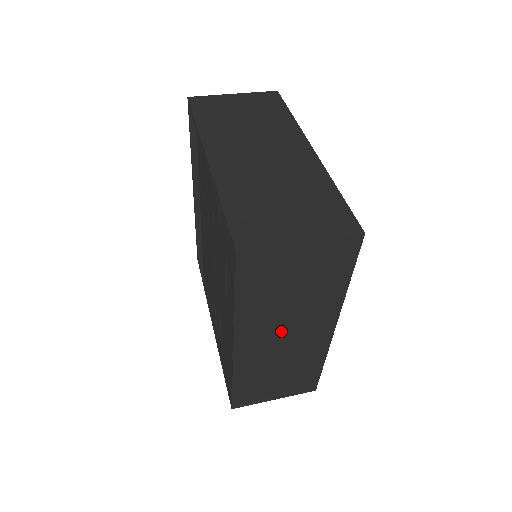
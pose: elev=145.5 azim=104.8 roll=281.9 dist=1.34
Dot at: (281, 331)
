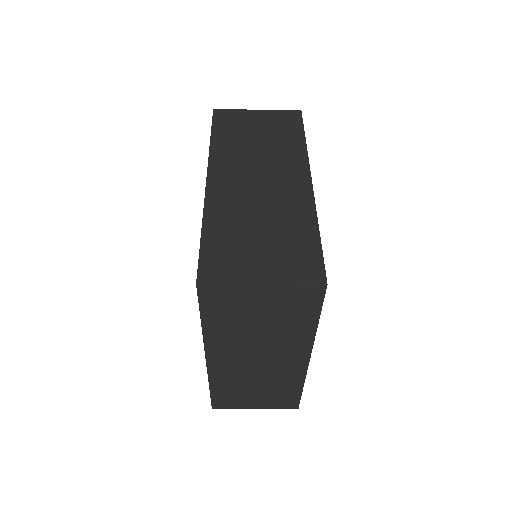
Dot at: (253, 171)
